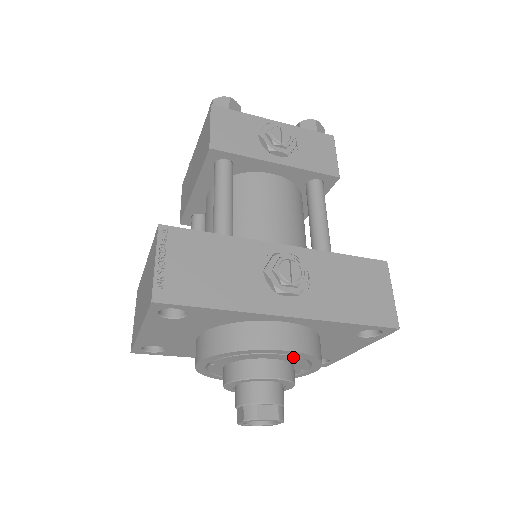
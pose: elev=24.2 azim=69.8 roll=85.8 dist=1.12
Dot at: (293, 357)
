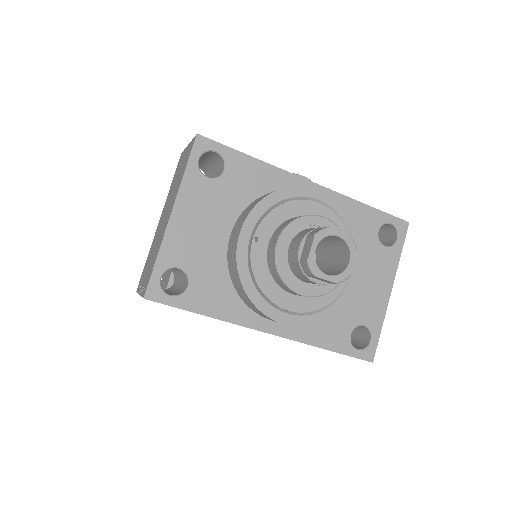
Dot at: (333, 216)
